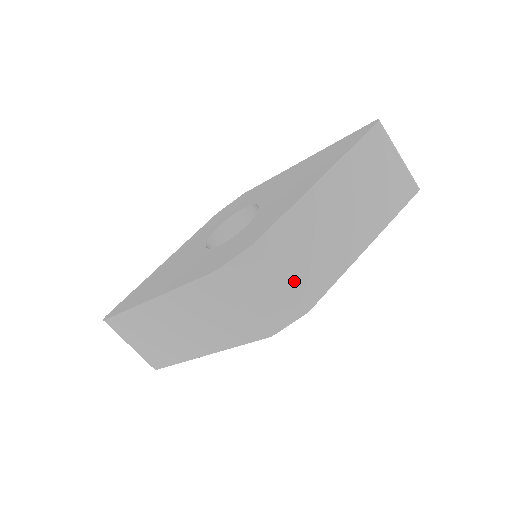
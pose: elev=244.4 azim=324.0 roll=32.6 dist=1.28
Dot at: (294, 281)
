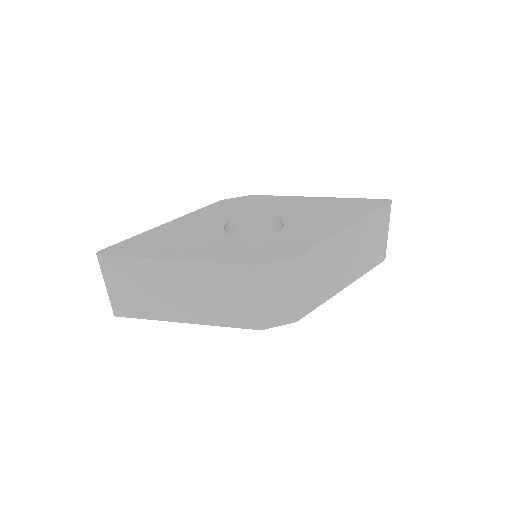
Dot at: (301, 295)
